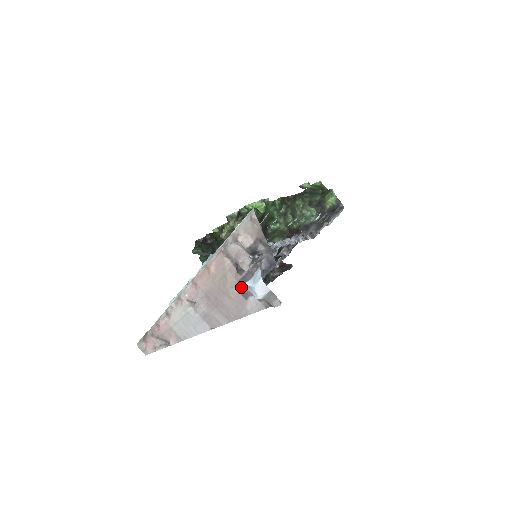
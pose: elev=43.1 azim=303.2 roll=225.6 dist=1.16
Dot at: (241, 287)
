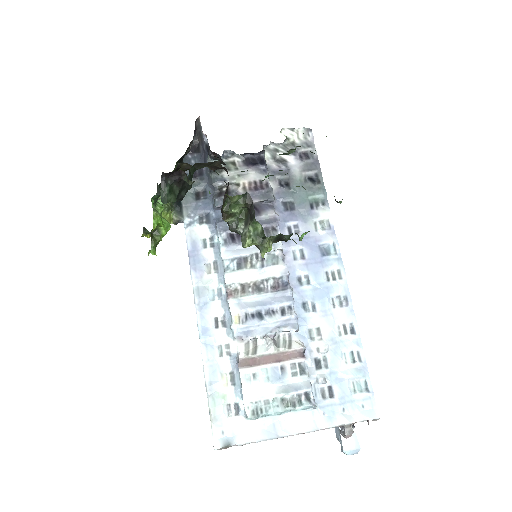
Dot at: occluded
